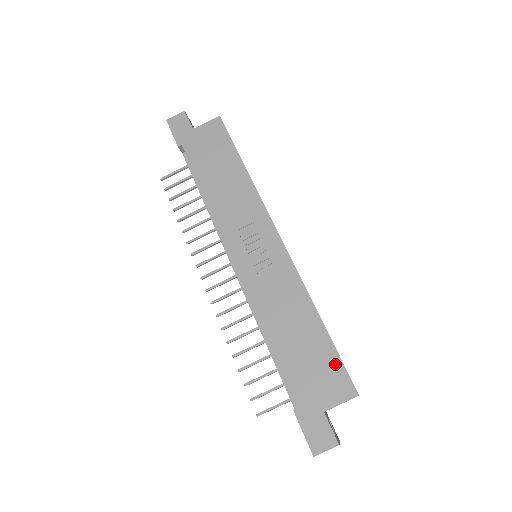
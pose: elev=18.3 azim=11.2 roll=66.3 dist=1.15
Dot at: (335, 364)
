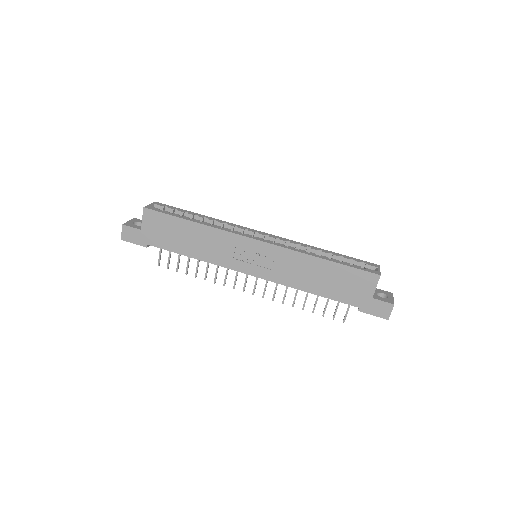
Dot at: (354, 273)
